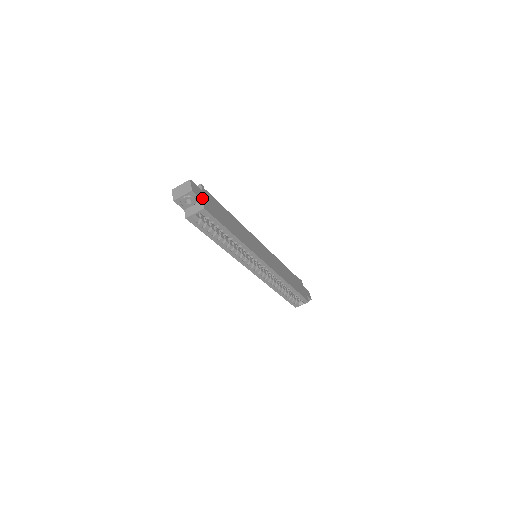
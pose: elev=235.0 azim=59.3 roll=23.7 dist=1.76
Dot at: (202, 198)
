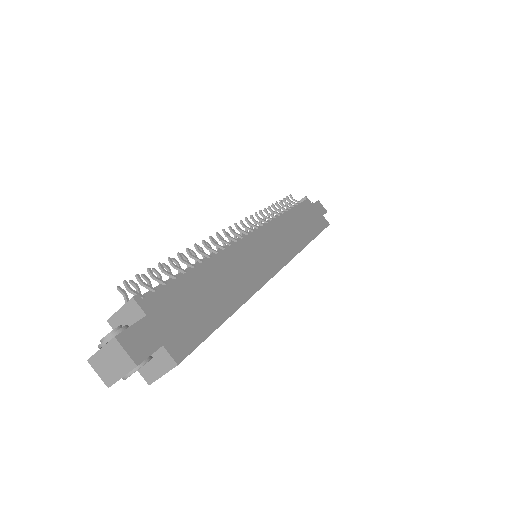
Dot at: (158, 341)
